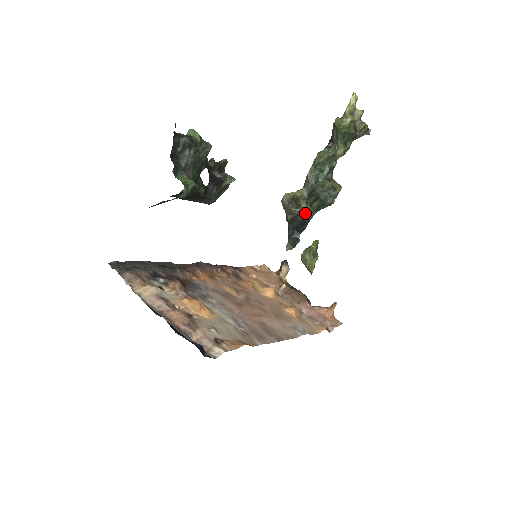
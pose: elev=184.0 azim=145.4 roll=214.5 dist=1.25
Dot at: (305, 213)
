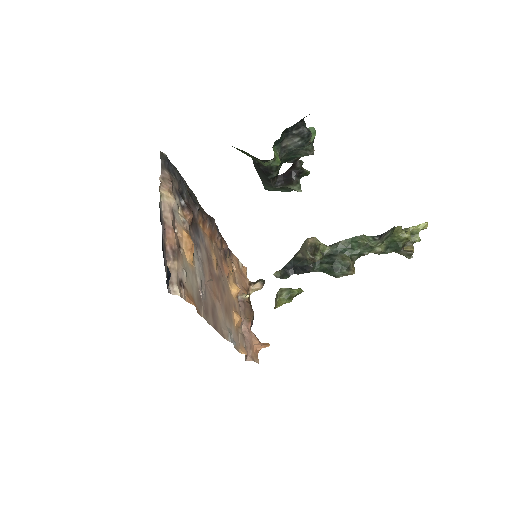
Dot at: (312, 264)
